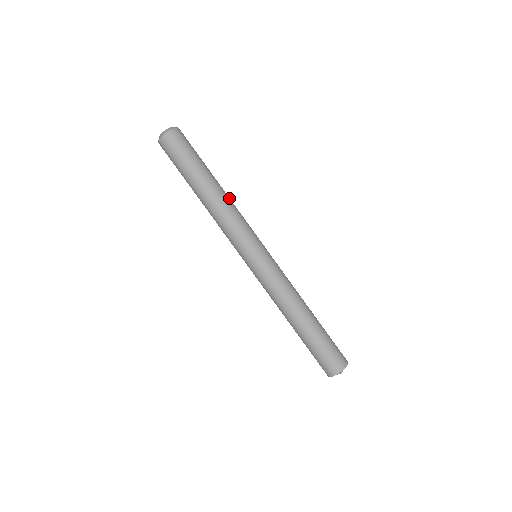
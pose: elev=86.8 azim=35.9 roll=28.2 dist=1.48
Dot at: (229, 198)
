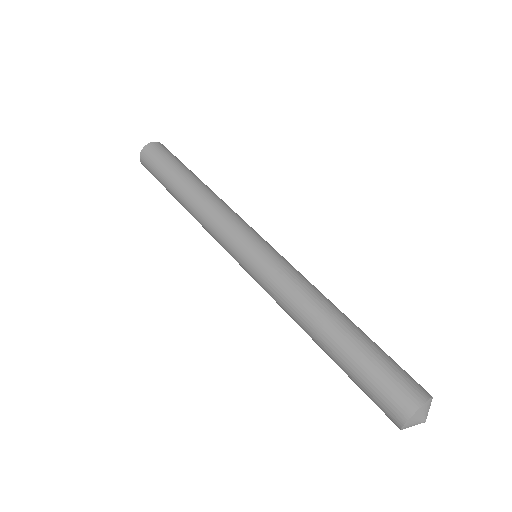
Dot at: occluded
